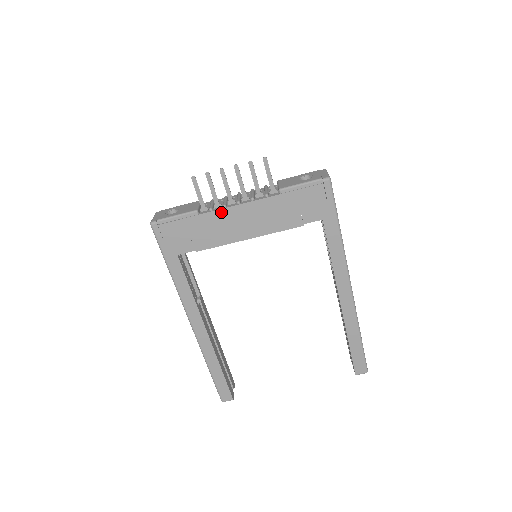
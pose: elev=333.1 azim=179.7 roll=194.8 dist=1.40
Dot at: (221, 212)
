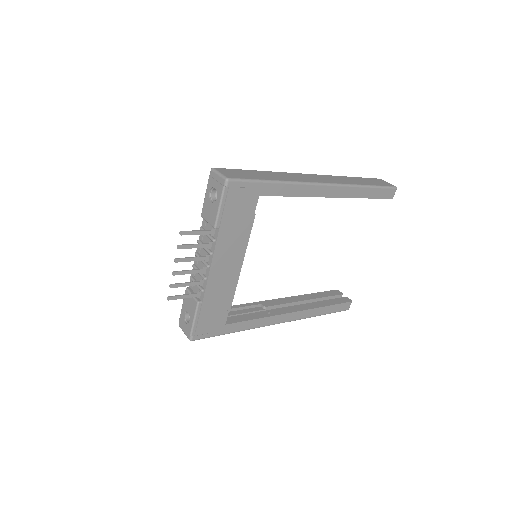
Dot at: (209, 284)
